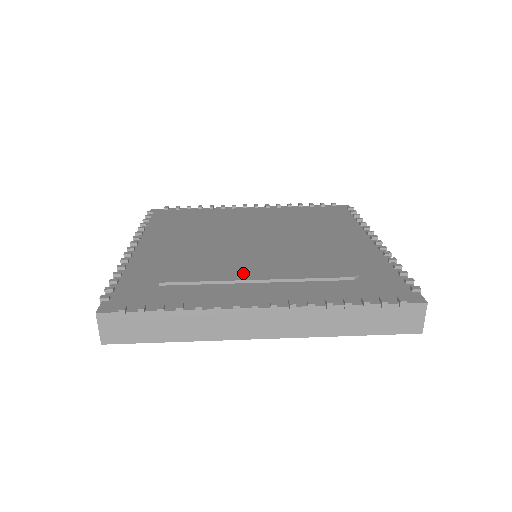
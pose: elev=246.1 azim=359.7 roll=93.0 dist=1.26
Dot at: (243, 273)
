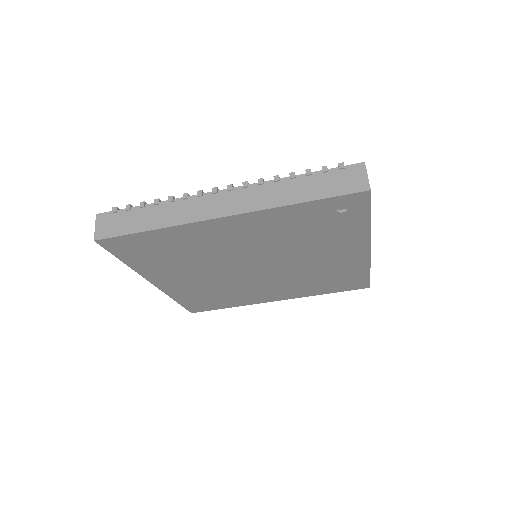
Dot at: occluded
